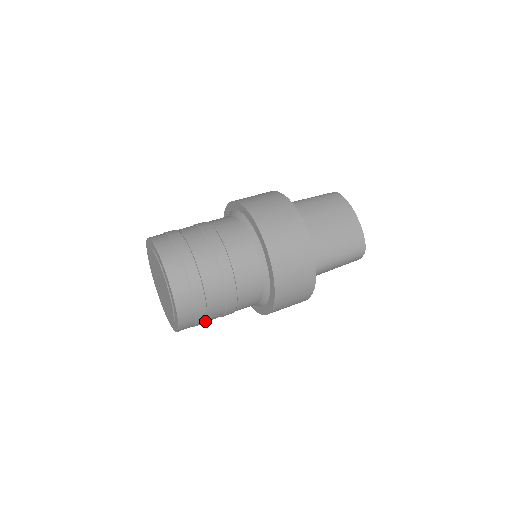
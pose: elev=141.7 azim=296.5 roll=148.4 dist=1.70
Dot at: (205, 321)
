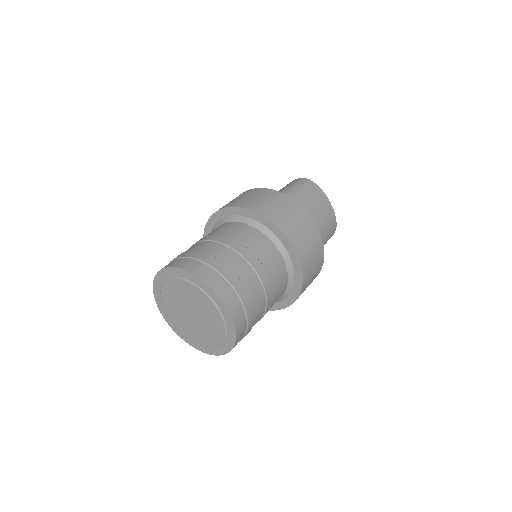
Dot at: occluded
